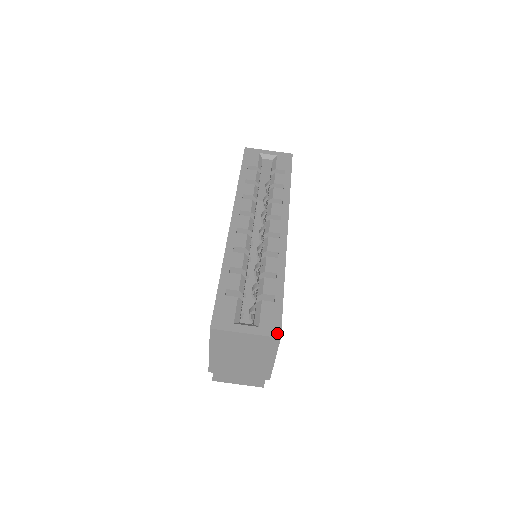
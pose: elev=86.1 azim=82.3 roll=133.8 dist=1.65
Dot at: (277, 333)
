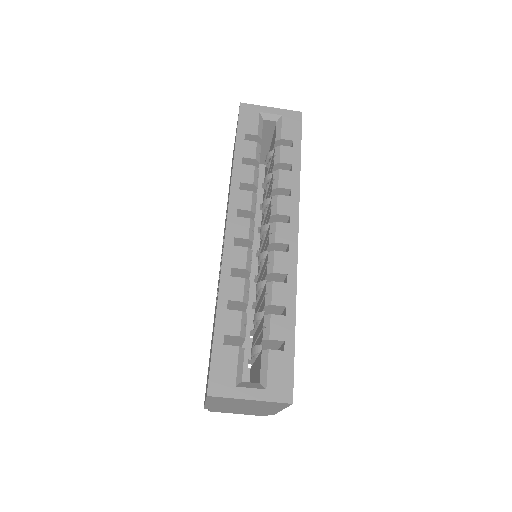
Dot at: (288, 397)
